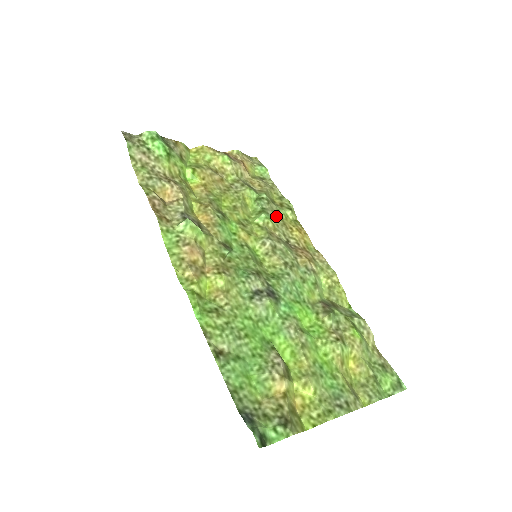
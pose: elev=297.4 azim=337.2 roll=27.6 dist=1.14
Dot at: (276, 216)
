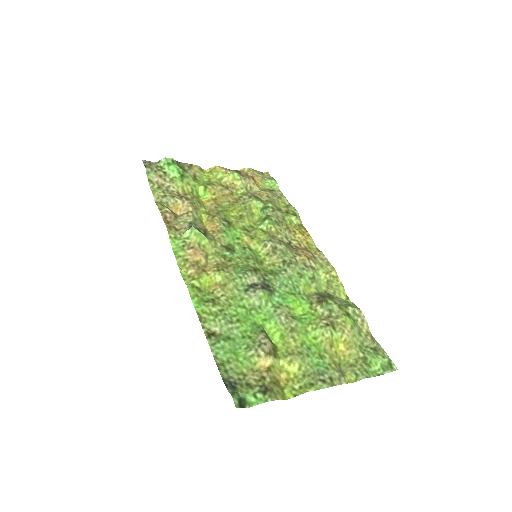
Dot at: (280, 222)
